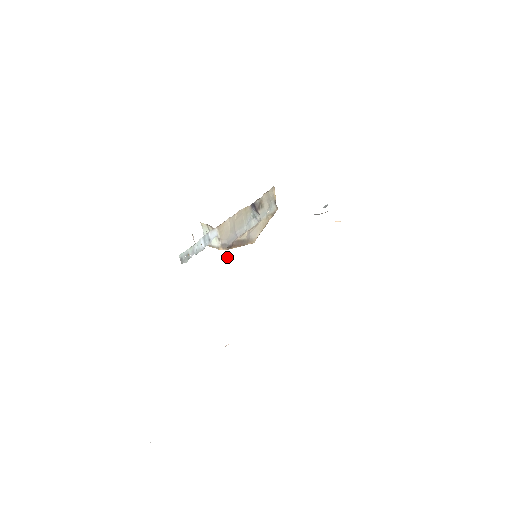
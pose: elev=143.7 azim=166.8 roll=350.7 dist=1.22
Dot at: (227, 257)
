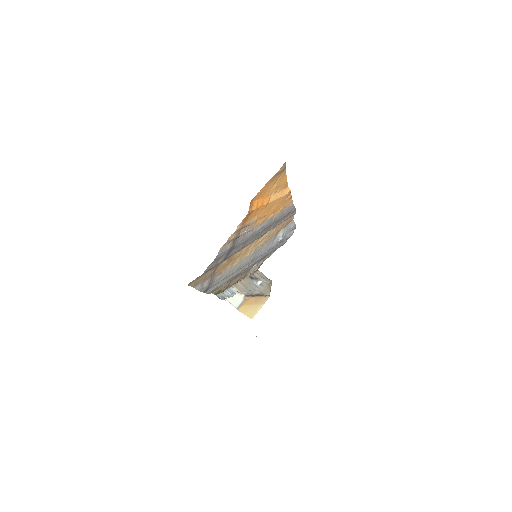
Dot at: occluded
